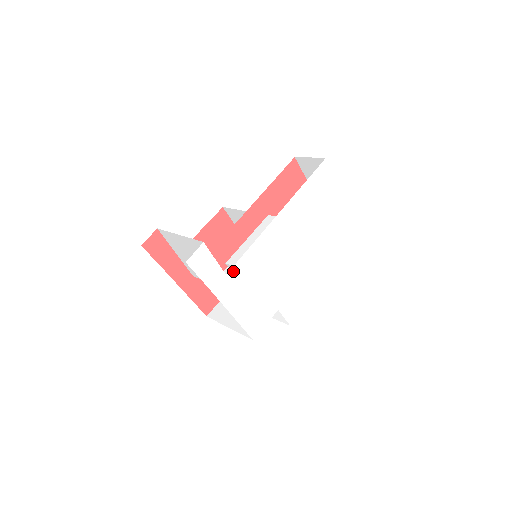
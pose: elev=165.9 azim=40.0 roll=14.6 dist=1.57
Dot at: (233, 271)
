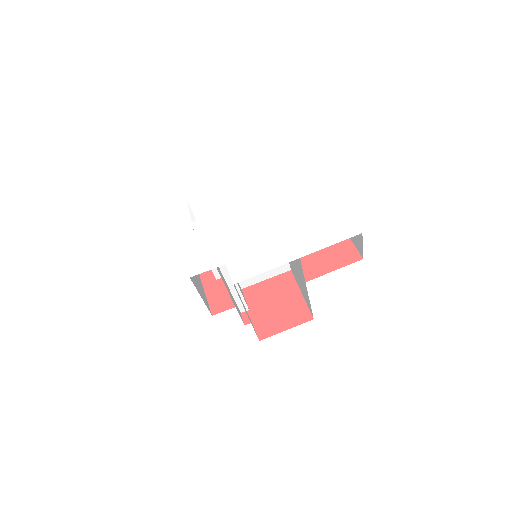
Dot at: (199, 222)
